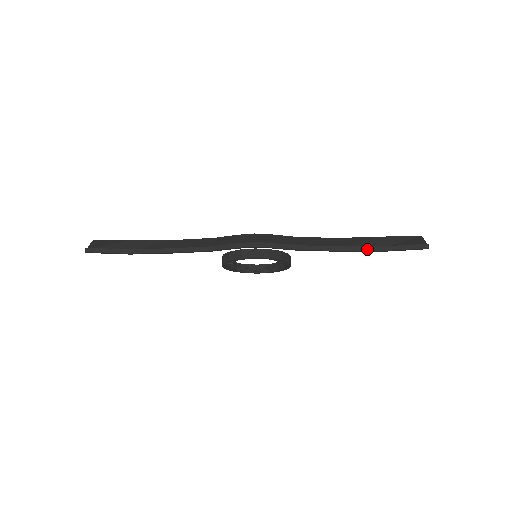
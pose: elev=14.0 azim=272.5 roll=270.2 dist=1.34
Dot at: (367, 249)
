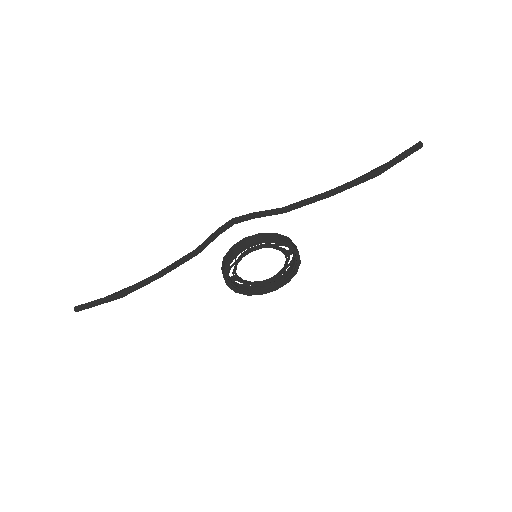
Dot at: (359, 180)
